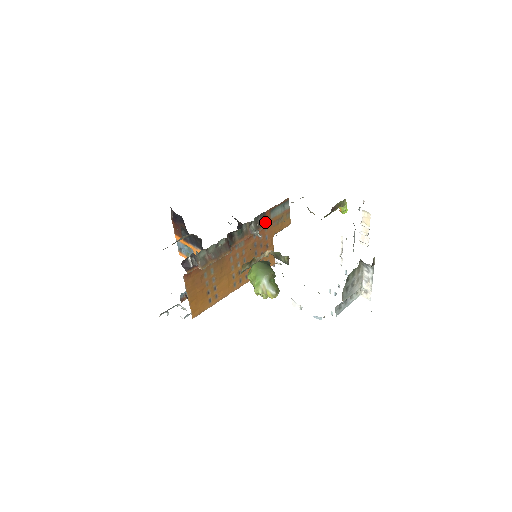
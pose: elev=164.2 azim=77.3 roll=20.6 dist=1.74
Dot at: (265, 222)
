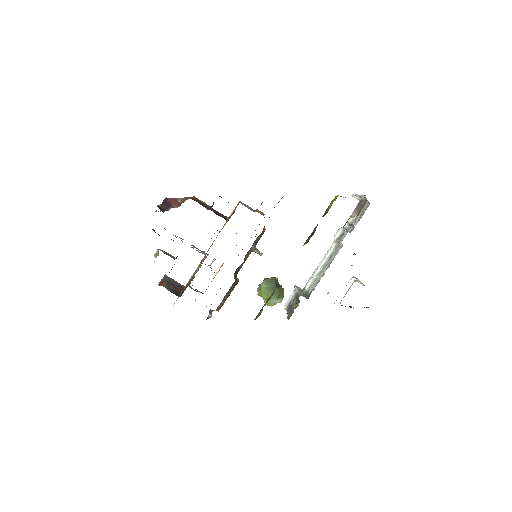
Dot at: (262, 233)
